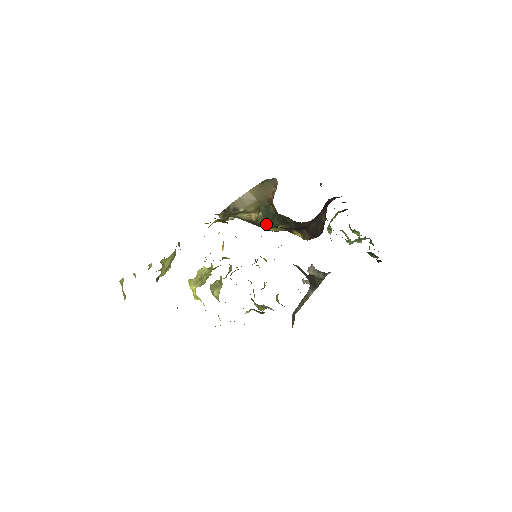
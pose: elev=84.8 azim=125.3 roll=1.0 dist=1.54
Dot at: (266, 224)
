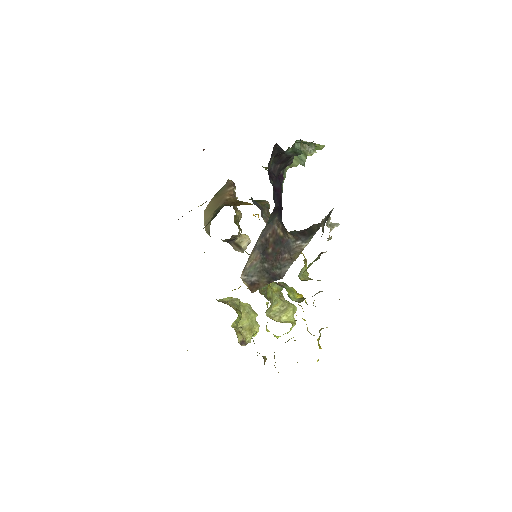
Dot at: occluded
